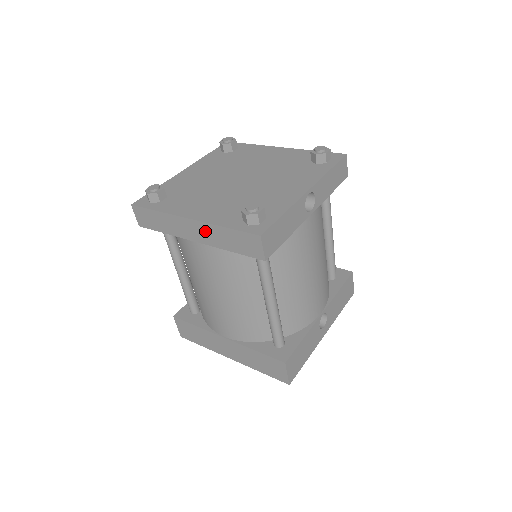
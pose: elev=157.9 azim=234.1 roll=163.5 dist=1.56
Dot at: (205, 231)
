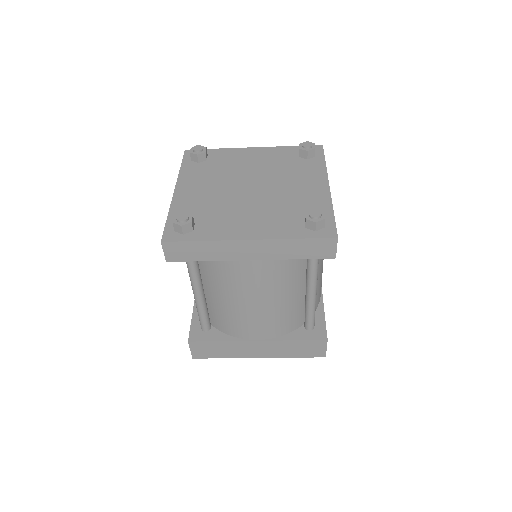
Dot at: (267, 247)
